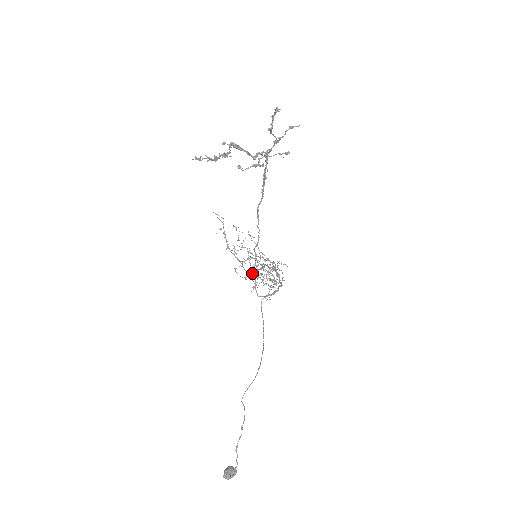
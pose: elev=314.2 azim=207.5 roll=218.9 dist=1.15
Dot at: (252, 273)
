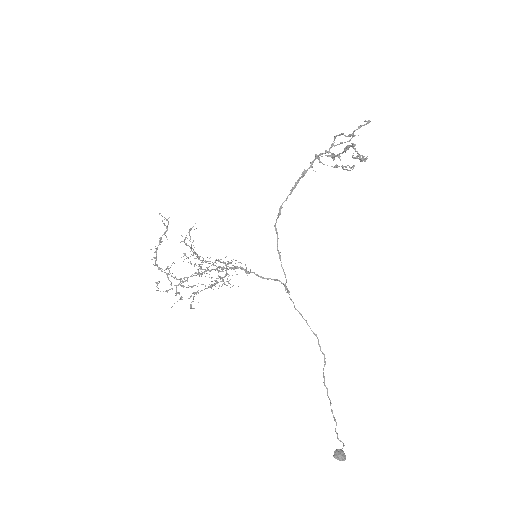
Dot at: (181, 283)
